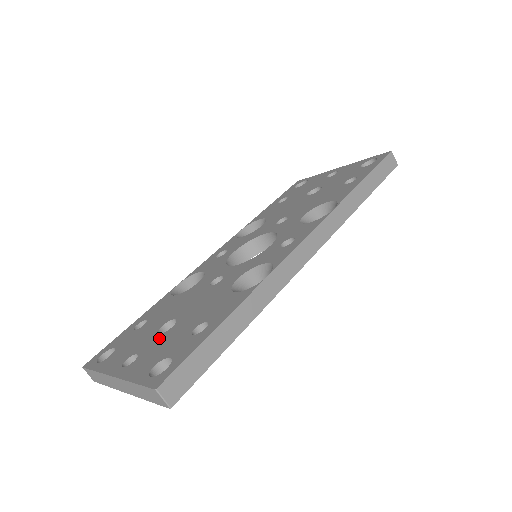
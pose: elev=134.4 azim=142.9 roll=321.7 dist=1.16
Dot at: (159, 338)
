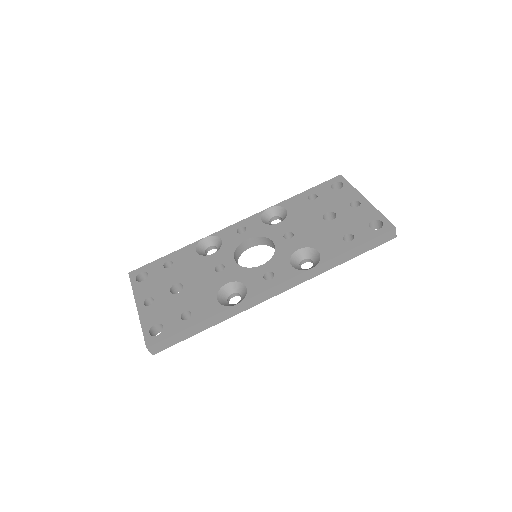
Dot at: (168, 297)
